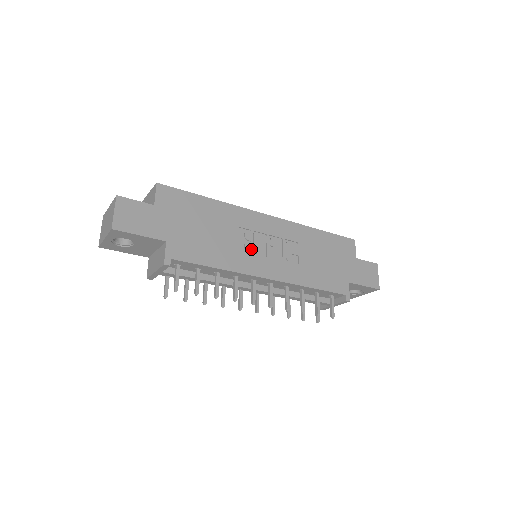
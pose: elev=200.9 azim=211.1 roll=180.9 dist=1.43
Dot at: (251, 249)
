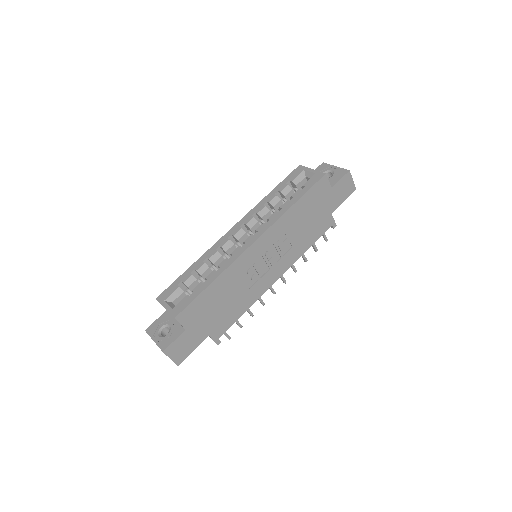
Dot at: (257, 277)
